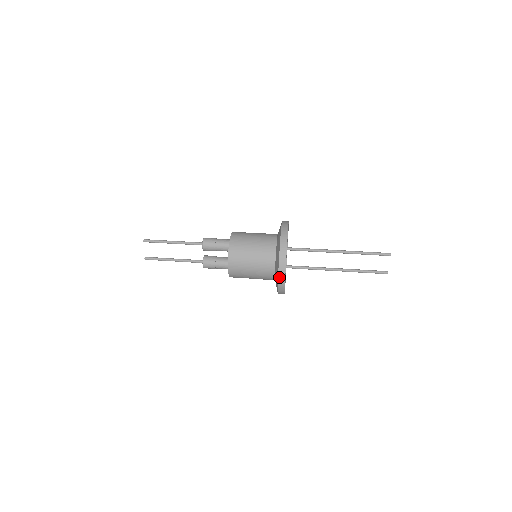
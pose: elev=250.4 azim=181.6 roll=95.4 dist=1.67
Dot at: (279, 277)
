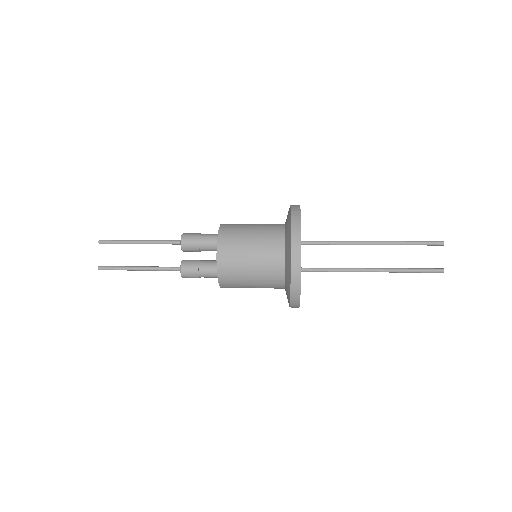
Dot at: (292, 265)
